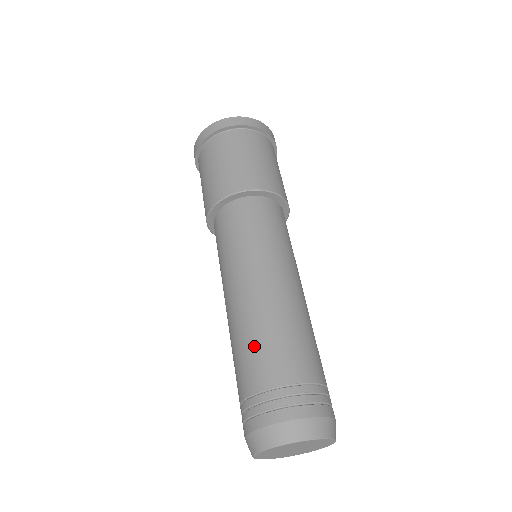
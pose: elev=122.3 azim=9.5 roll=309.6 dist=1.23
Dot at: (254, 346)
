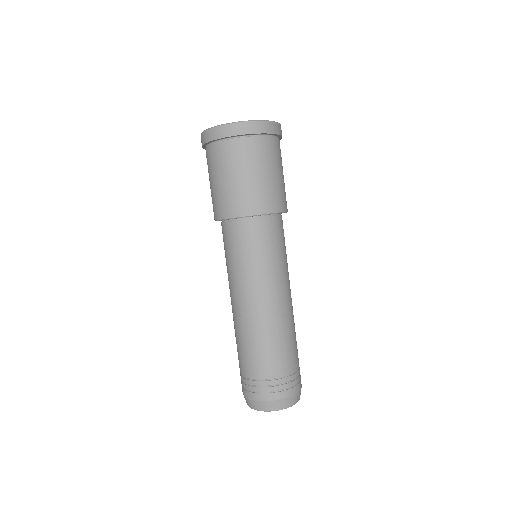
Dot at: (267, 348)
